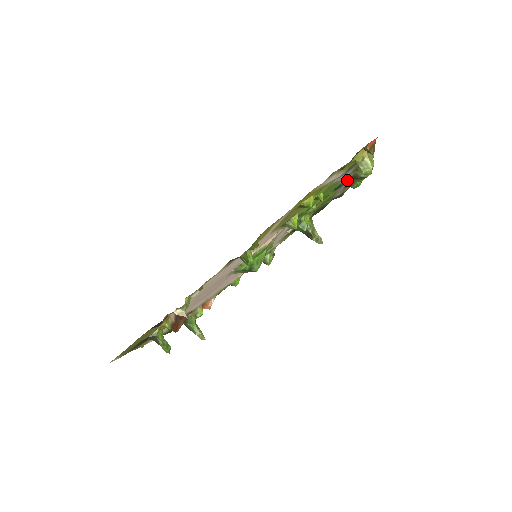
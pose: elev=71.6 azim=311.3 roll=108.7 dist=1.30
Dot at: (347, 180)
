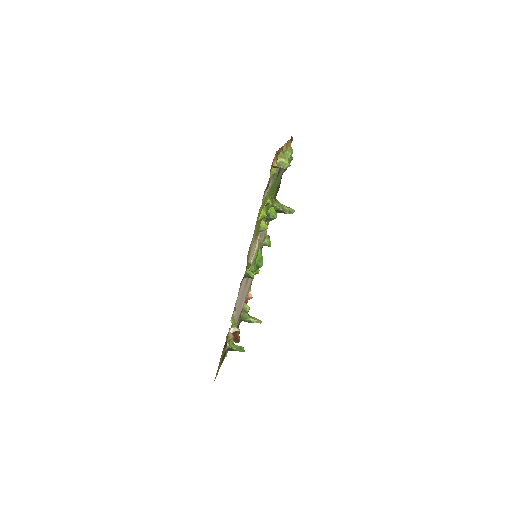
Dot at: occluded
